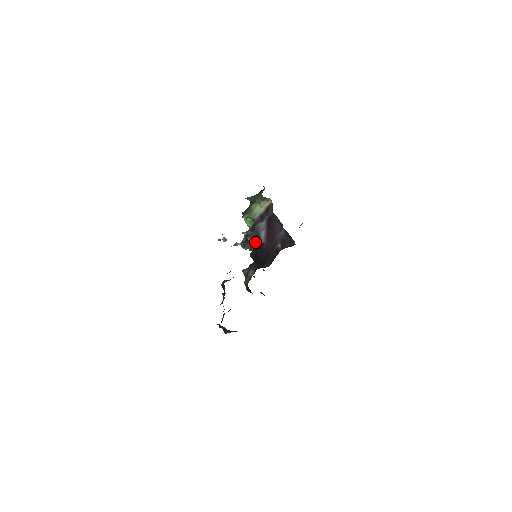
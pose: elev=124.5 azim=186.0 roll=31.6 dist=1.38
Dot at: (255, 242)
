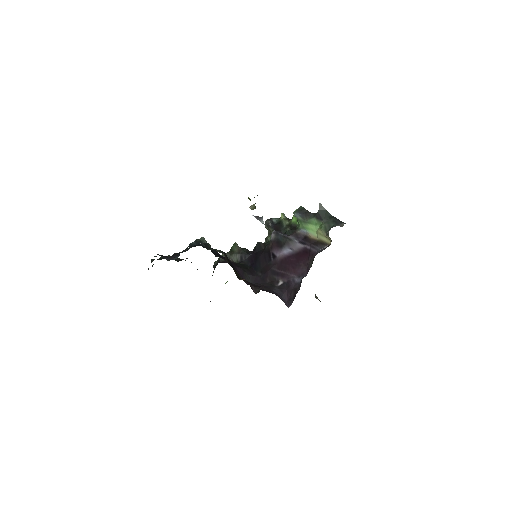
Dot at: (273, 244)
